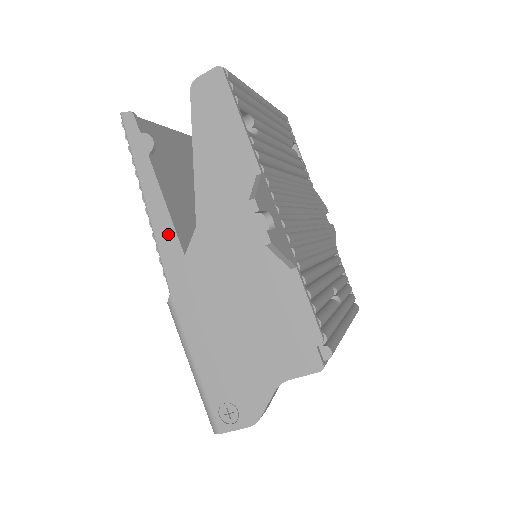
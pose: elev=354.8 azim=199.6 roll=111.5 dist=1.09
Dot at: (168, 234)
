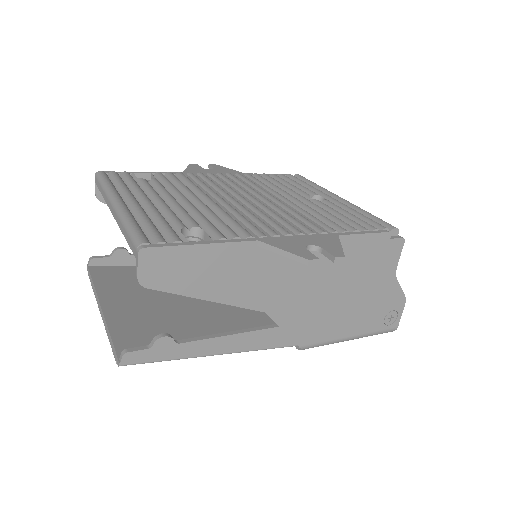
Dot at: (251, 339)
